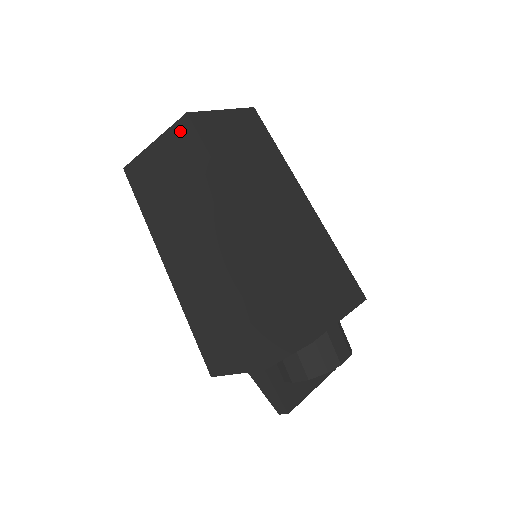
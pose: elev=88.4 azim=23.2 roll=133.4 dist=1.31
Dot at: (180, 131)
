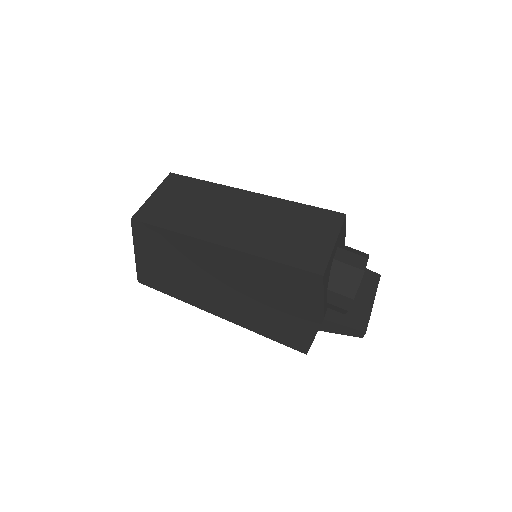
Dot at: (139, 232)
